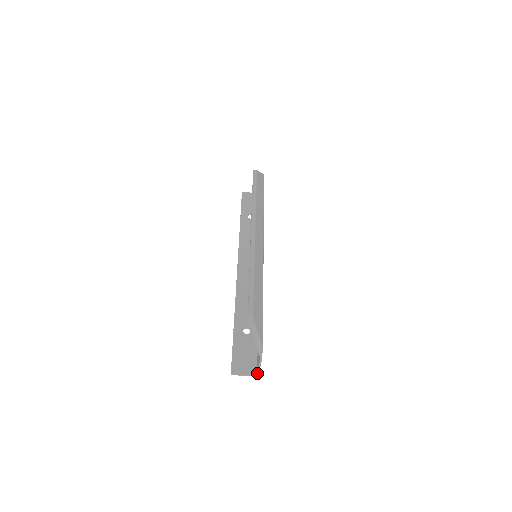
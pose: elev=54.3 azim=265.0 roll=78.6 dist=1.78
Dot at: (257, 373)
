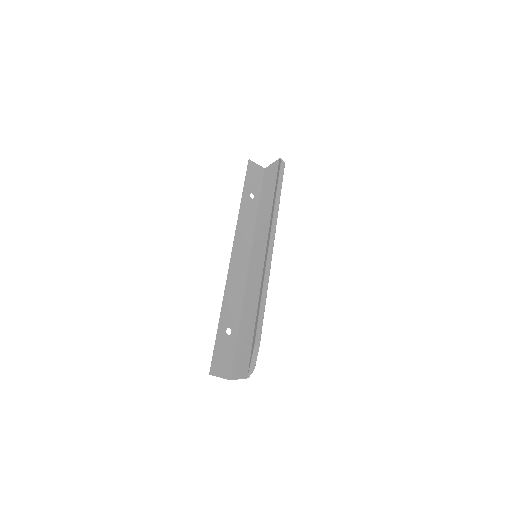
Dot at: (232, 379)
